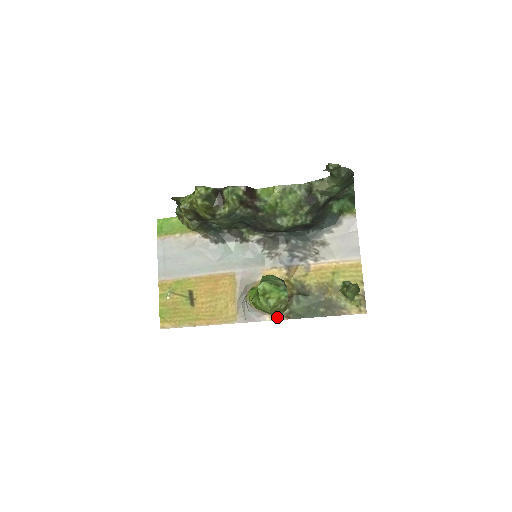
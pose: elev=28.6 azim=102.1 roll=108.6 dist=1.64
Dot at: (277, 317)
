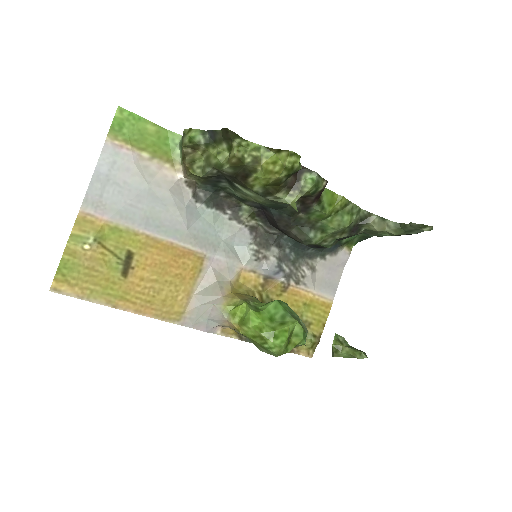
Dot at: (229, 333)
